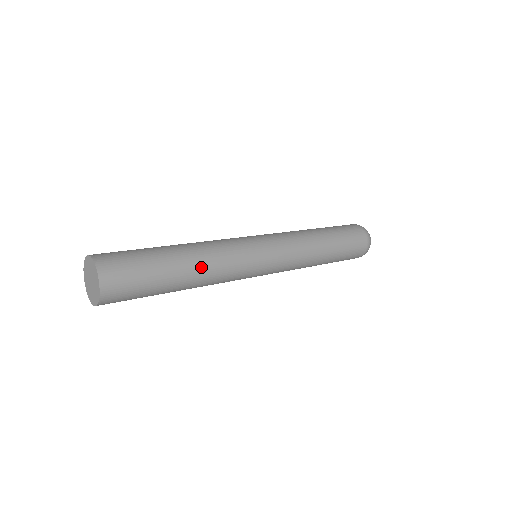
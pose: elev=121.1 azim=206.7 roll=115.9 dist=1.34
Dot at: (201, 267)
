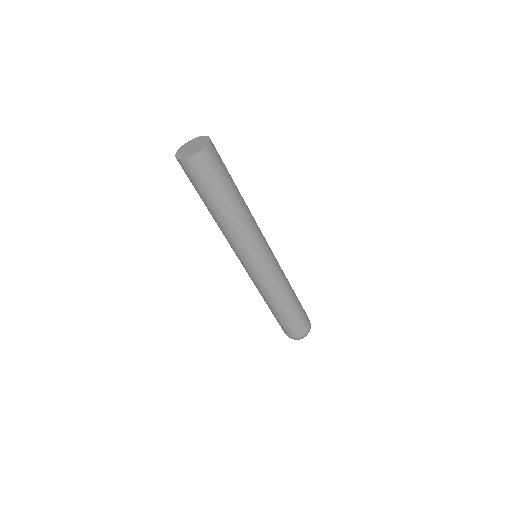
Dot at: occluded
